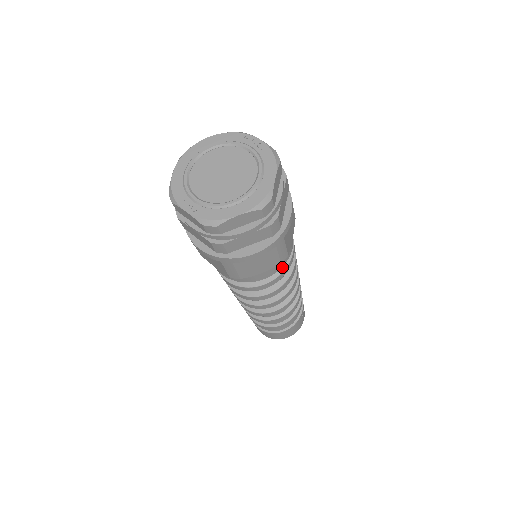
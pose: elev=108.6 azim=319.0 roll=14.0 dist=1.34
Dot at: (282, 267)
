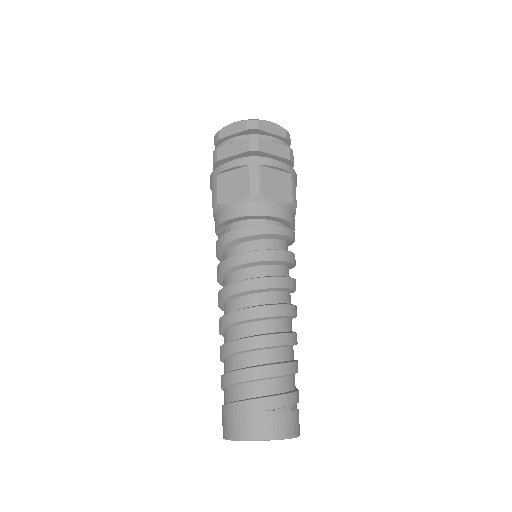
Dot at: (257, 225)
